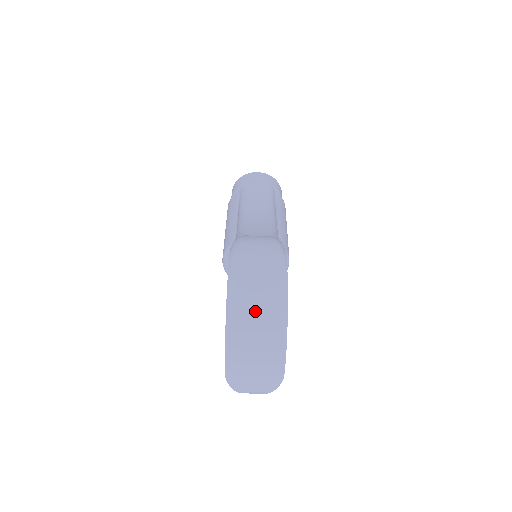
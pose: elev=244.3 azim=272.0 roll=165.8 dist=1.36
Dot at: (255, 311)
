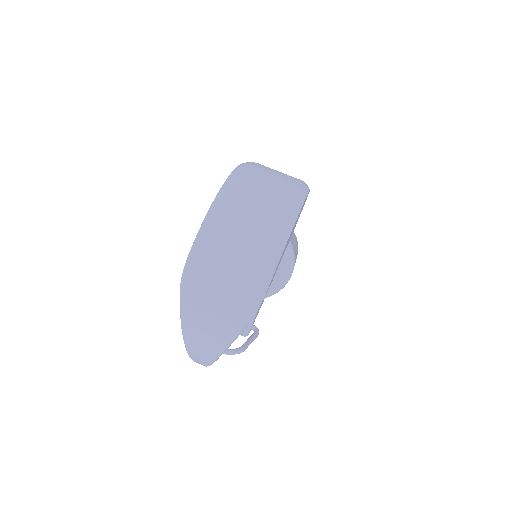
Dot at: (260, 195)
